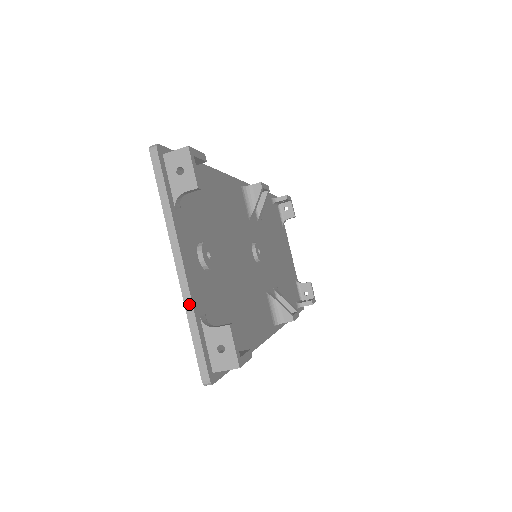
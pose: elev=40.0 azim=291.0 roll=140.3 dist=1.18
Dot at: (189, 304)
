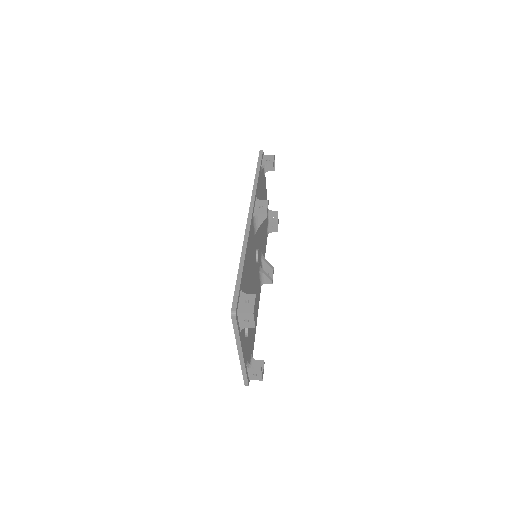
Dot at: (243, 366)
